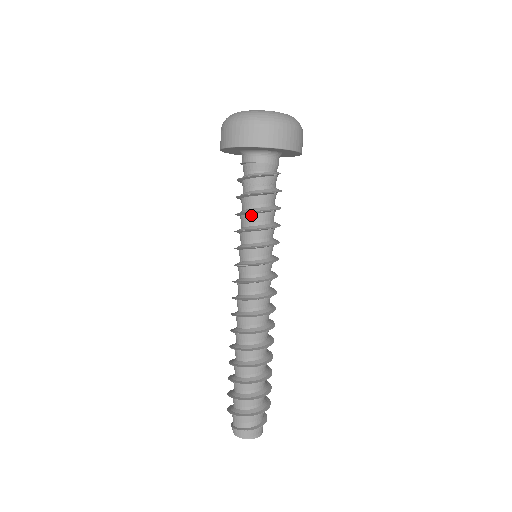
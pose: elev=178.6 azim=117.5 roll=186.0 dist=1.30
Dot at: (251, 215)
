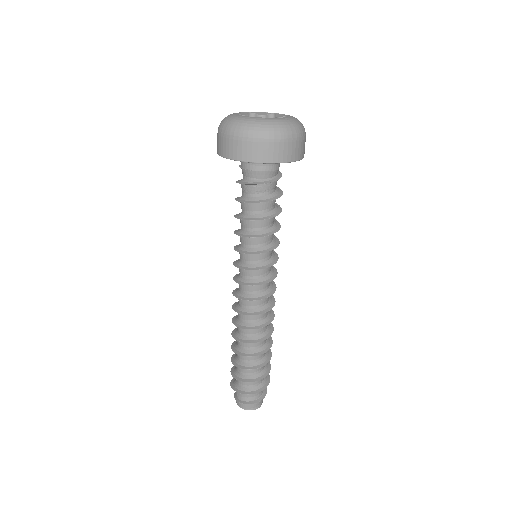
Dot at: (244, 221)
